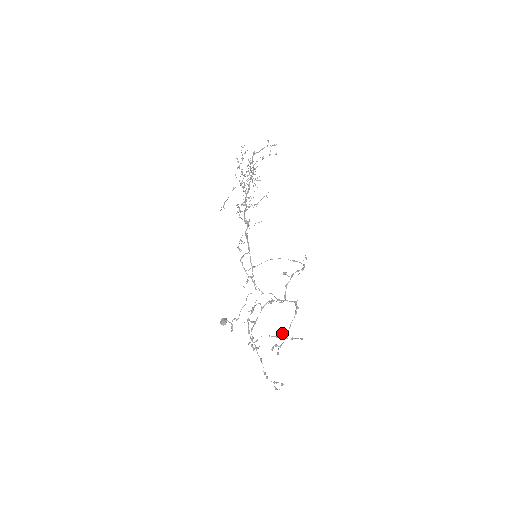
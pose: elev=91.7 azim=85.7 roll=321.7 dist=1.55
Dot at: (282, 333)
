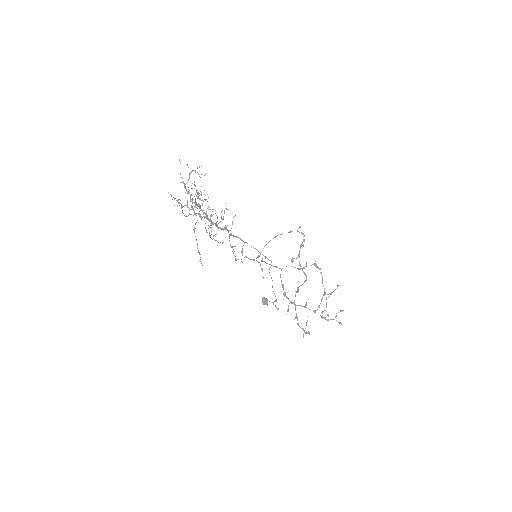
Dot at: (321, 300)
